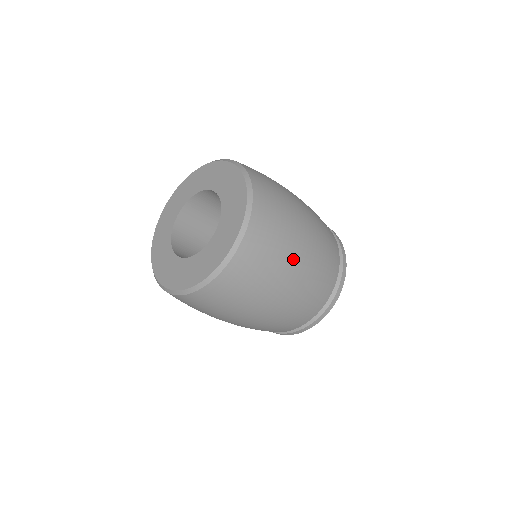
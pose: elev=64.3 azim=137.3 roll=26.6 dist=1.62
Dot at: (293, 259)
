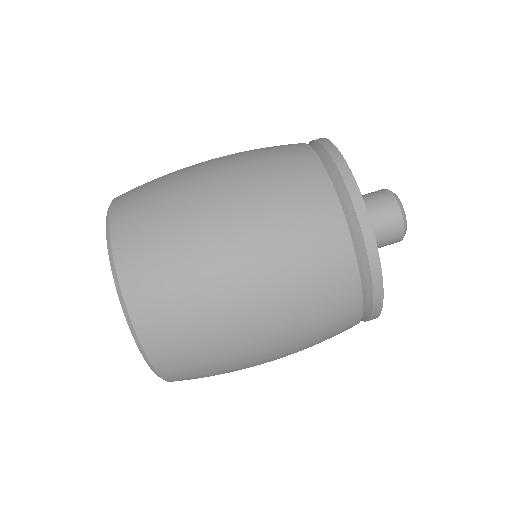
Dot at: (234, 318)
